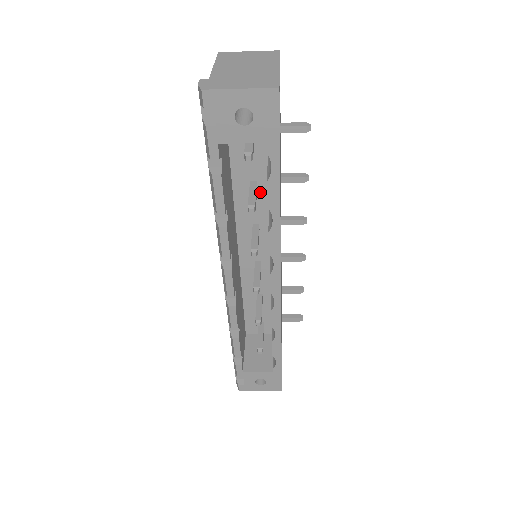
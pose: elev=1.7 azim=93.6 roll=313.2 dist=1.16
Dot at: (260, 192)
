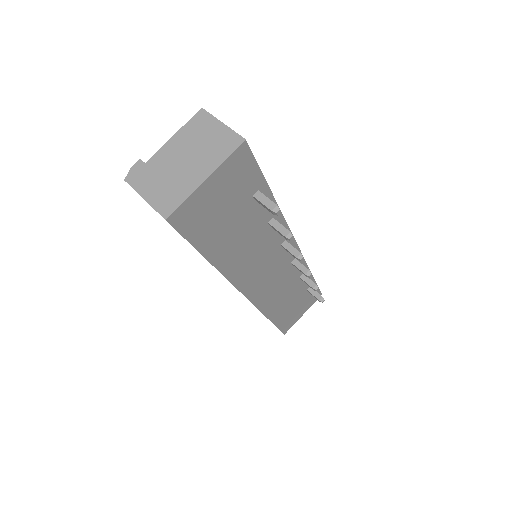
Dot at: occluded
